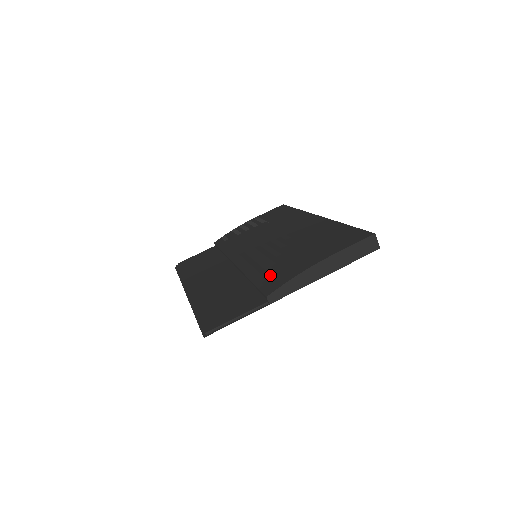
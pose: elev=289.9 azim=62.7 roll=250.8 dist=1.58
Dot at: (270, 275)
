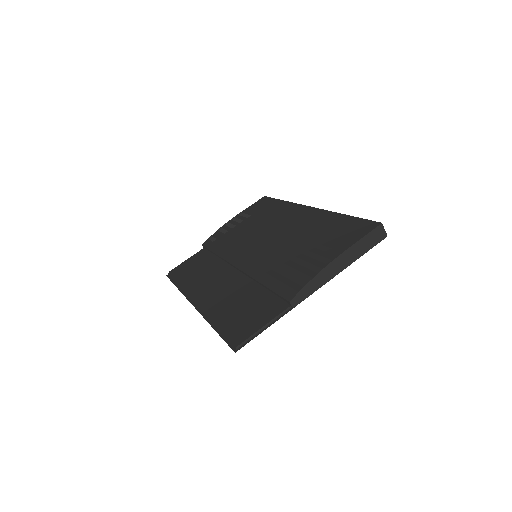
Dot at: (281, 276)
